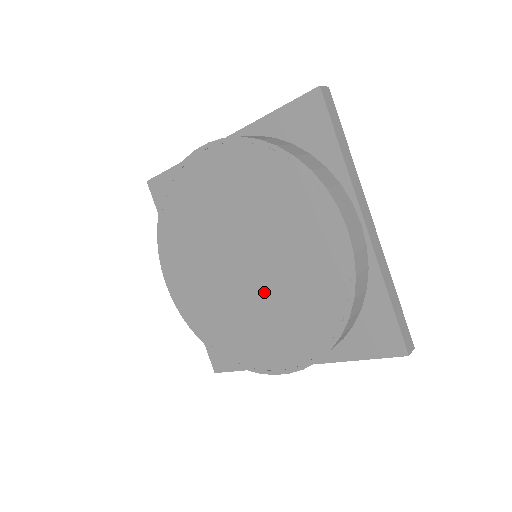
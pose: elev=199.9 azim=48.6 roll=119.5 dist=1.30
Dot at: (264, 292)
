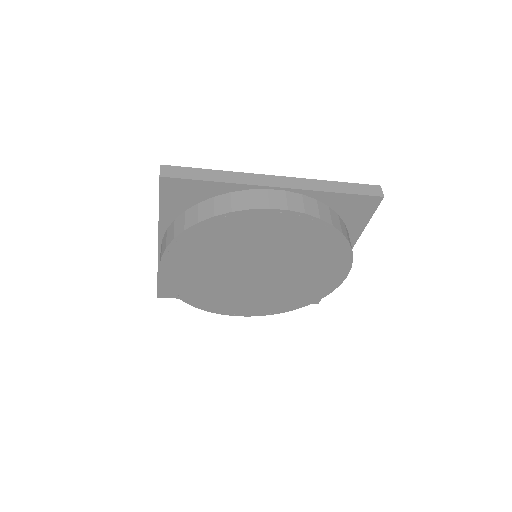
Dot at: (263, 287)
